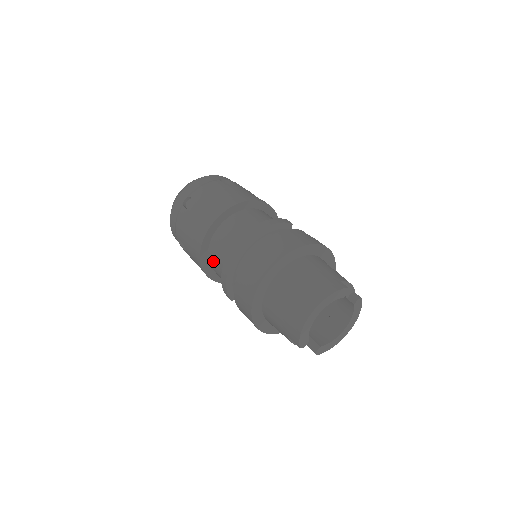
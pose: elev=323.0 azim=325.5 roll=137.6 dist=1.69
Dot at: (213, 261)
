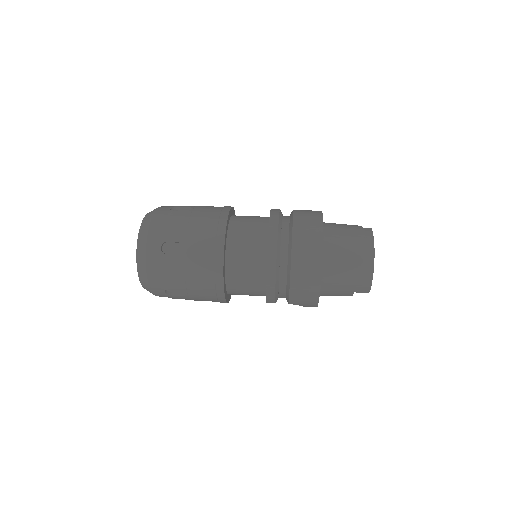
Dot at: (236, 283)
